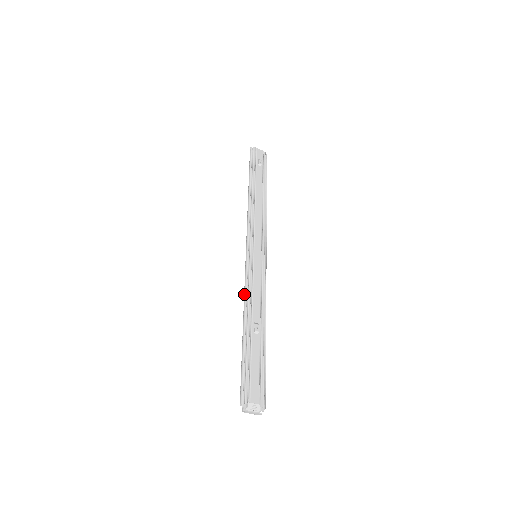
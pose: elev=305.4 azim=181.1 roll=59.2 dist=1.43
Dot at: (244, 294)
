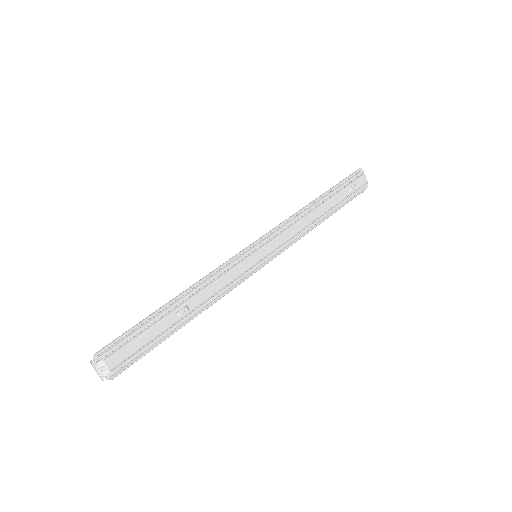
Dot at: occluded
